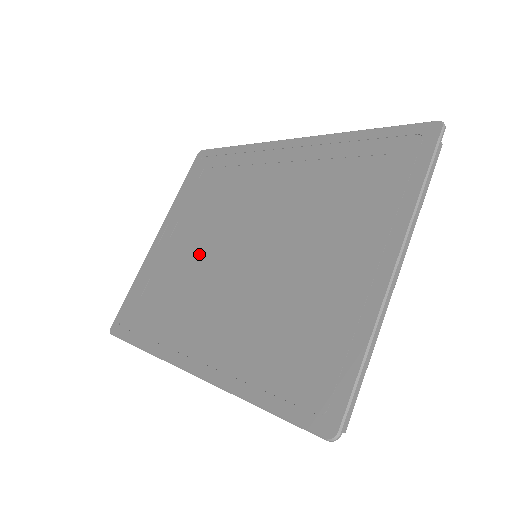
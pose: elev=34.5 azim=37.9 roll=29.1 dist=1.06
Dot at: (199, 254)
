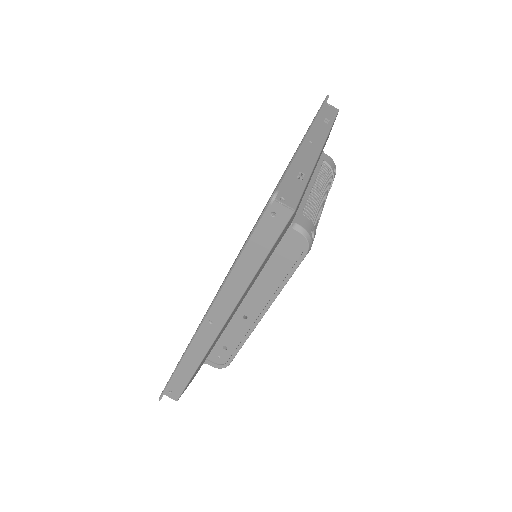
Dot at: occluded
